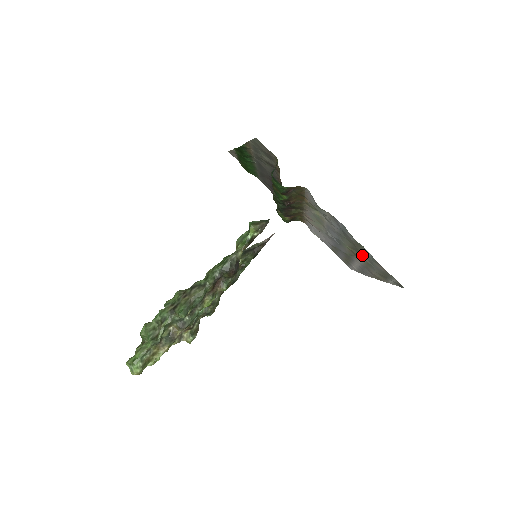
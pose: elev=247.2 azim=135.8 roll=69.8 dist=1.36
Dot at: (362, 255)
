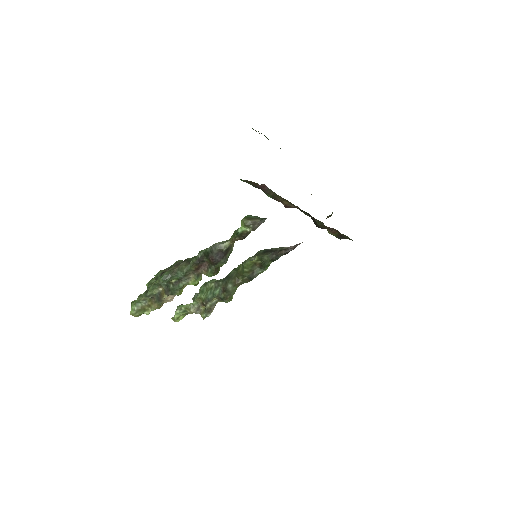
Dot at: occluded
